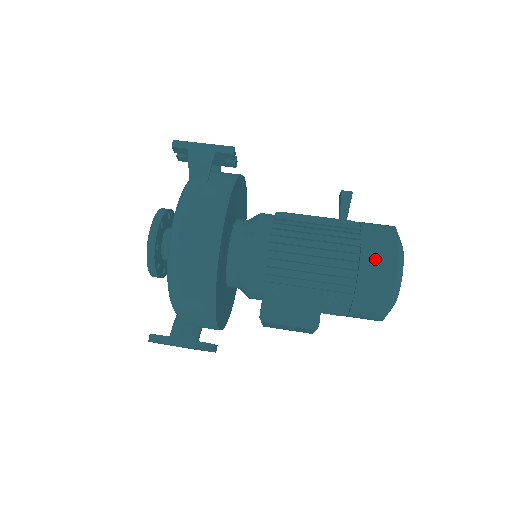
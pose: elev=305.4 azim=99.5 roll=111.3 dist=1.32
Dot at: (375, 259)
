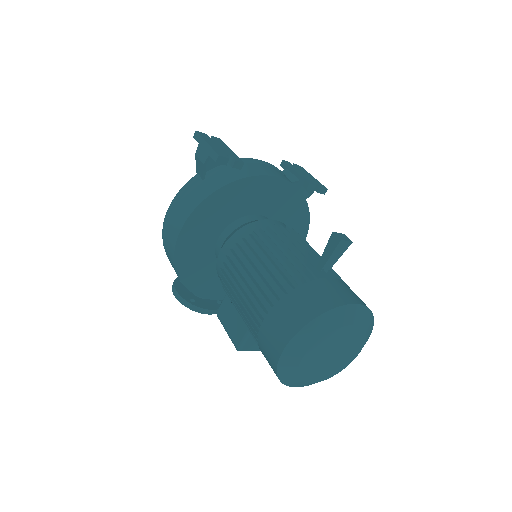
Dot at: (272, 329)
